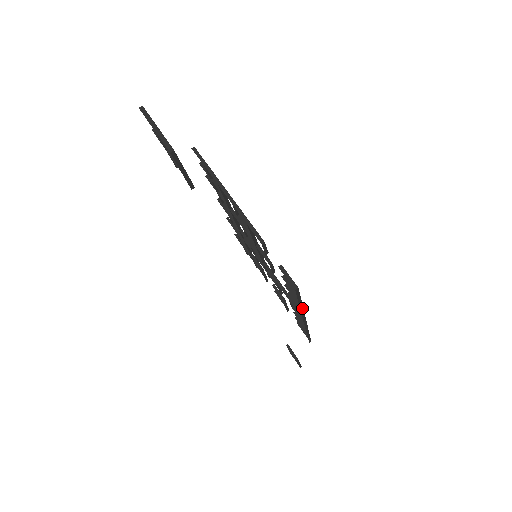
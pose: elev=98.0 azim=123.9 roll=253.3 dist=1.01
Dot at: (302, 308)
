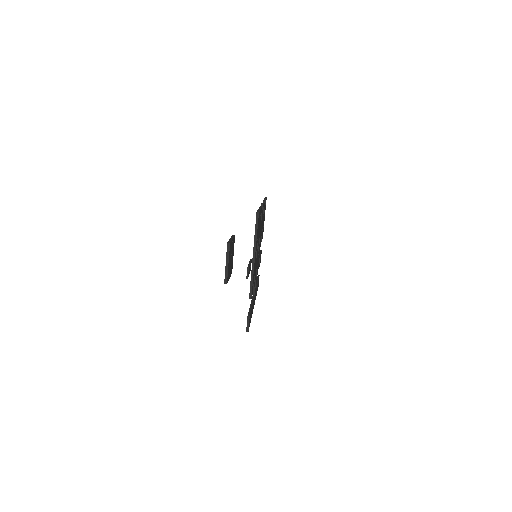
Dot at: (251, 317)
